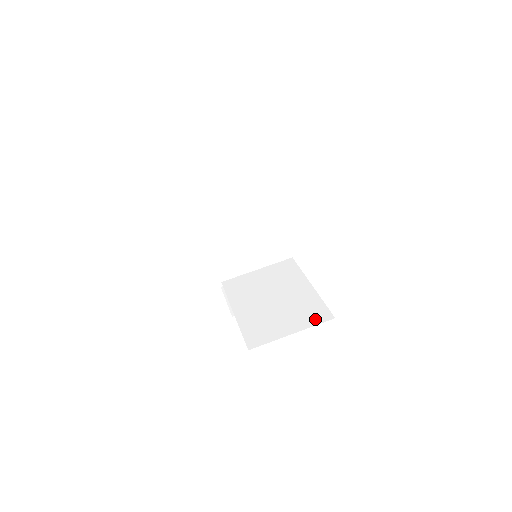
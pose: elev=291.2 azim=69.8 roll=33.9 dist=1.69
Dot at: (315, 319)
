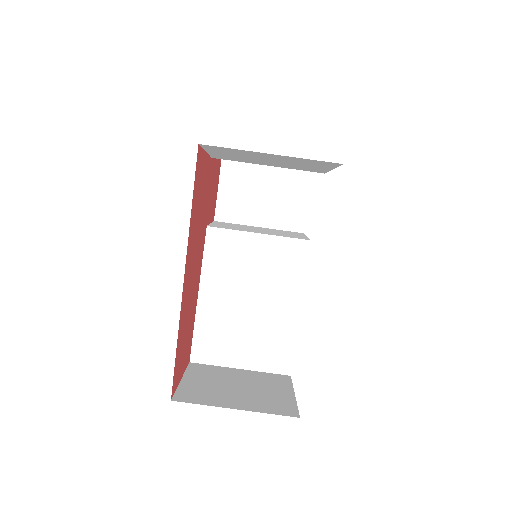
Dot at: (272, 364)
